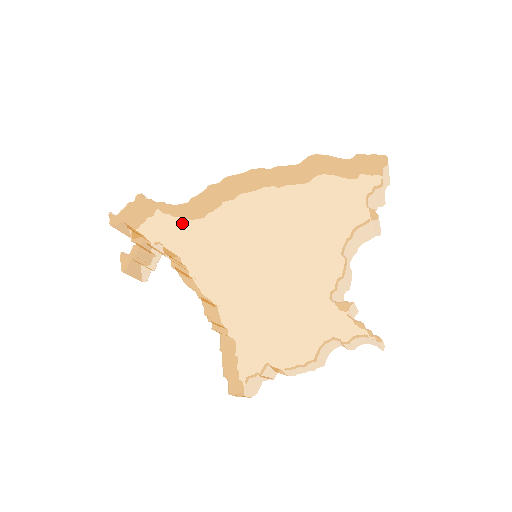
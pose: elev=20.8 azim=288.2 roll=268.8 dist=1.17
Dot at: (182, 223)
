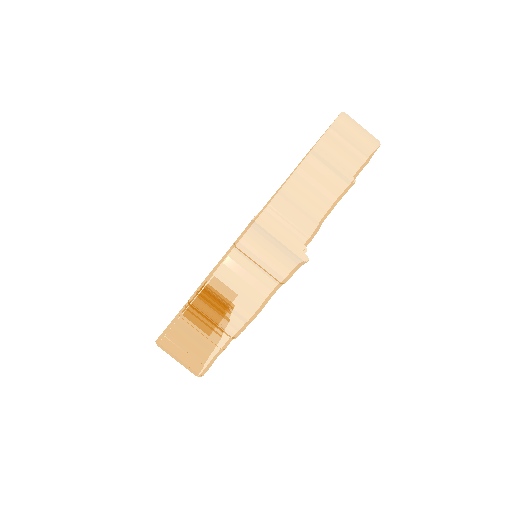
Dot at: occluded
